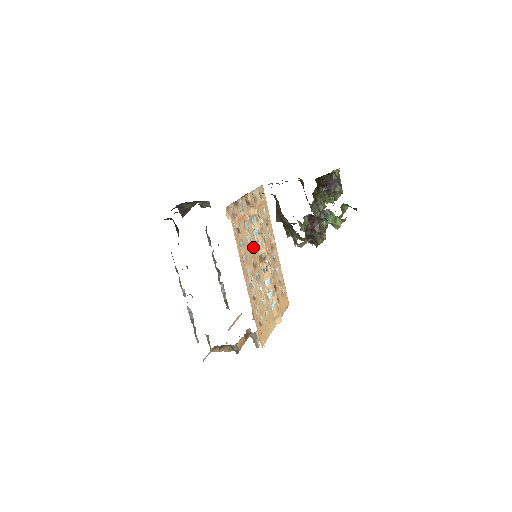
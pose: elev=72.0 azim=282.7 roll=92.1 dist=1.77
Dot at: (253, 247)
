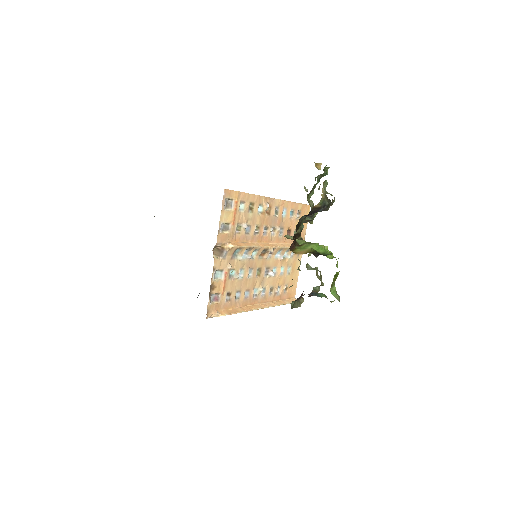
Dot at: (249, 267)
